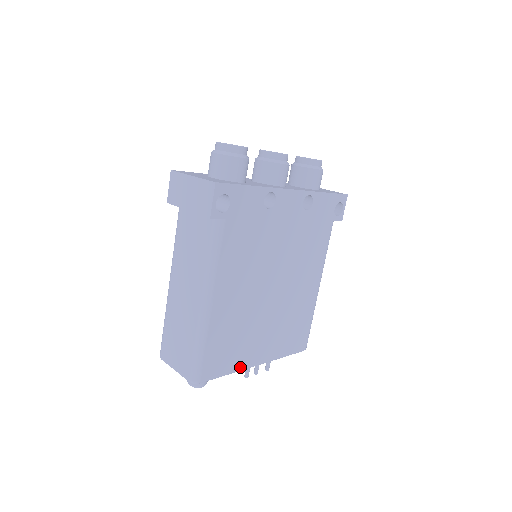
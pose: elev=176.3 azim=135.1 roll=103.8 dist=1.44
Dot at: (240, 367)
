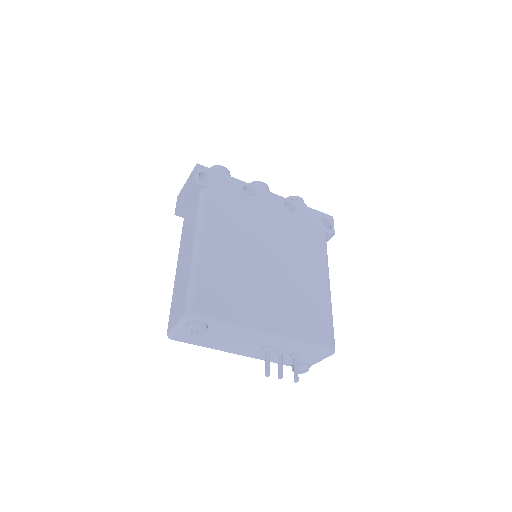
Dot at: (244, 323)
